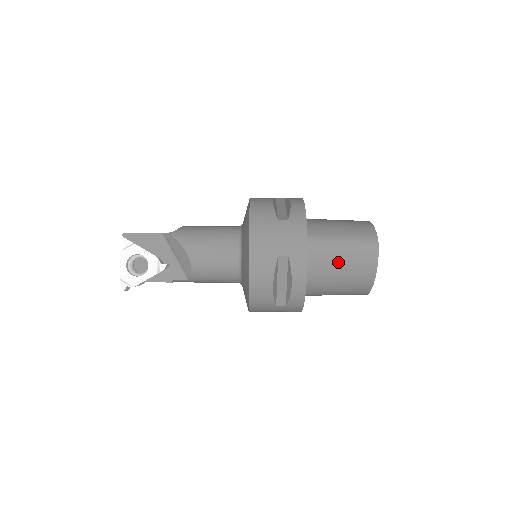
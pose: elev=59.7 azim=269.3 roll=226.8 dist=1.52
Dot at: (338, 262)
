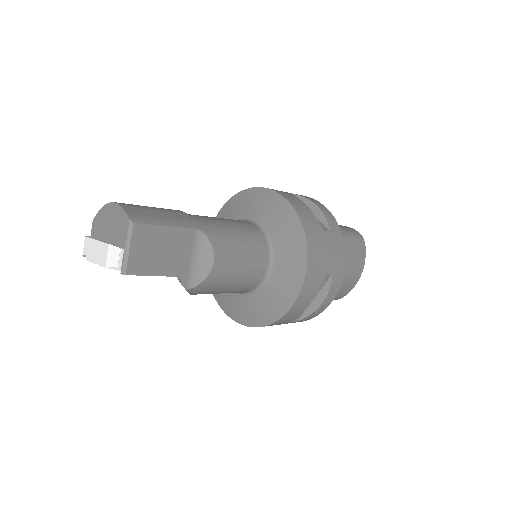
Dot at: occluded
